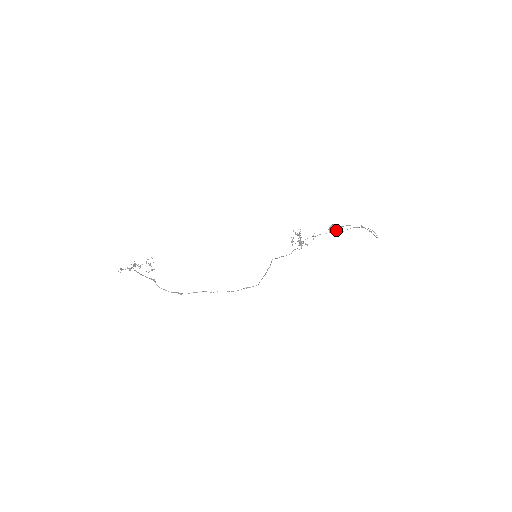
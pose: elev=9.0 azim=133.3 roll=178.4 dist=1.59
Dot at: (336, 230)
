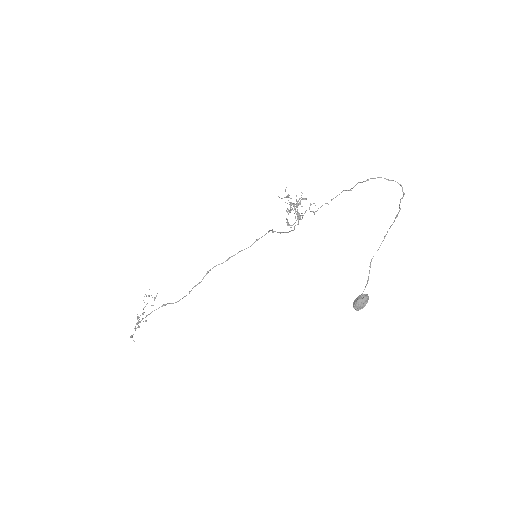
Dot at: (364, 305)
